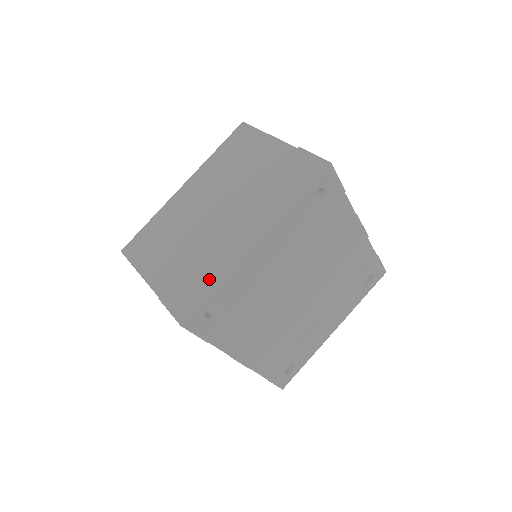
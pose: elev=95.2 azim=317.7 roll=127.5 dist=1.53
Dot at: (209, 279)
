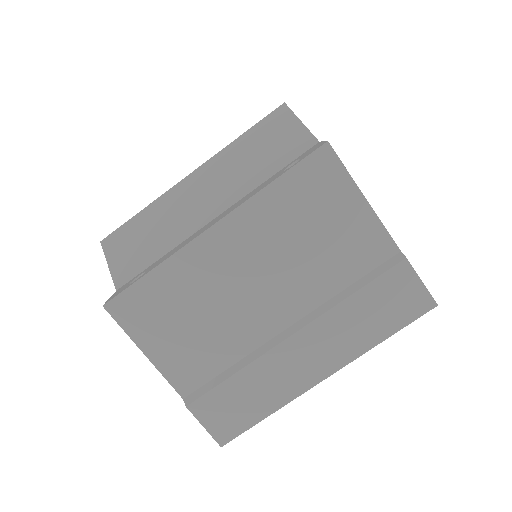
Dot at: (260, 404)
